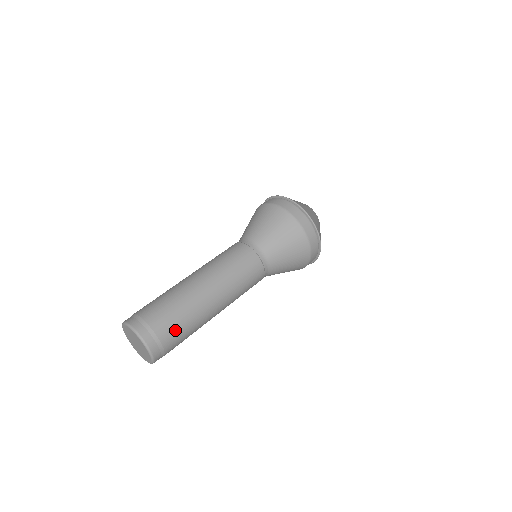
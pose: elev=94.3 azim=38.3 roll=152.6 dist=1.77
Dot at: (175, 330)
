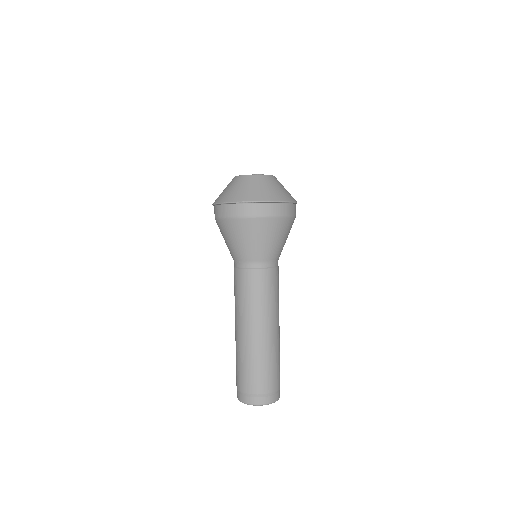
Dot at: (270, 377)
